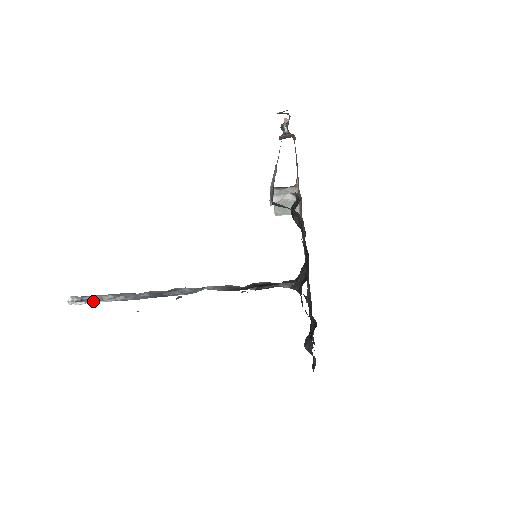
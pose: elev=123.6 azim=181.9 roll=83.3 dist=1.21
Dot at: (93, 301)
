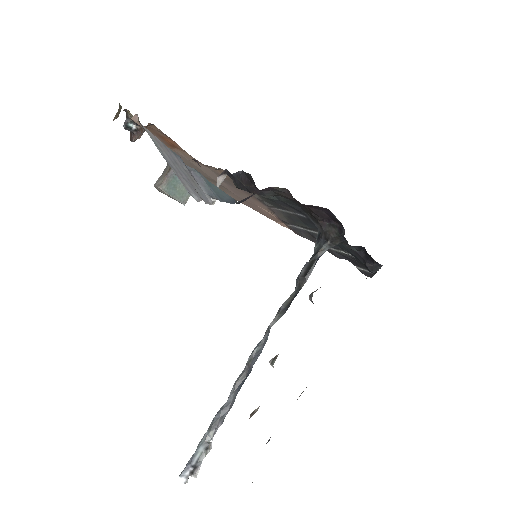
Dot at: (204, 455)
